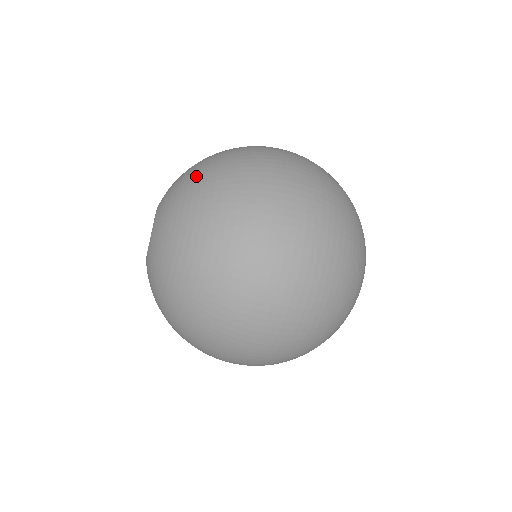
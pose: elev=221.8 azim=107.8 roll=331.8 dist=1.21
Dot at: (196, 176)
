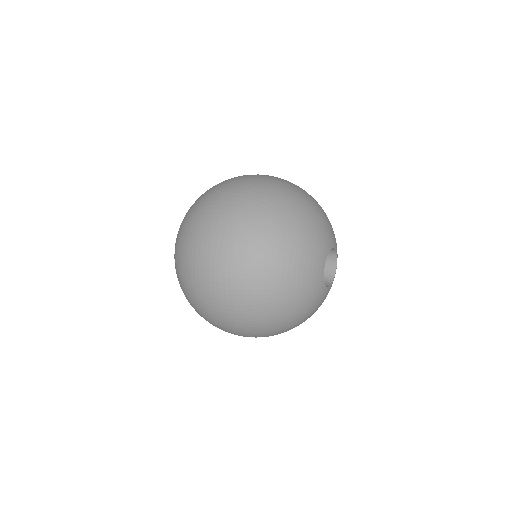
Dot at: (186, 213)
